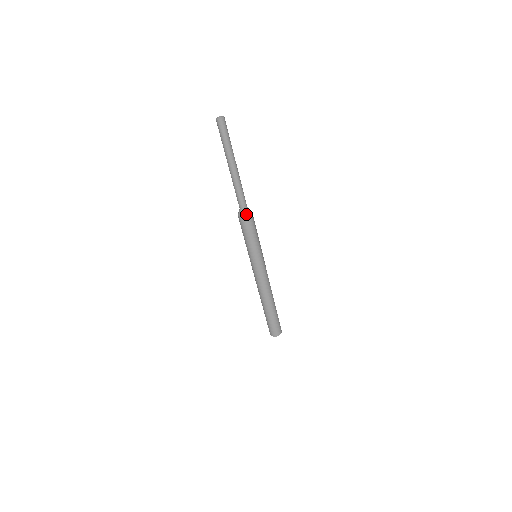
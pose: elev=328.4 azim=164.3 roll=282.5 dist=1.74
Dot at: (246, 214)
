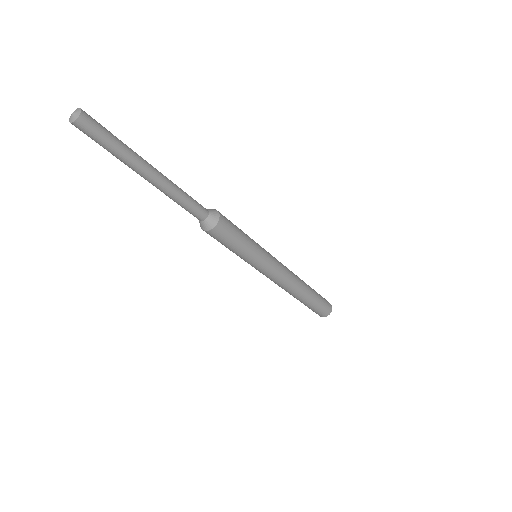
Dot at: (215, 218)
